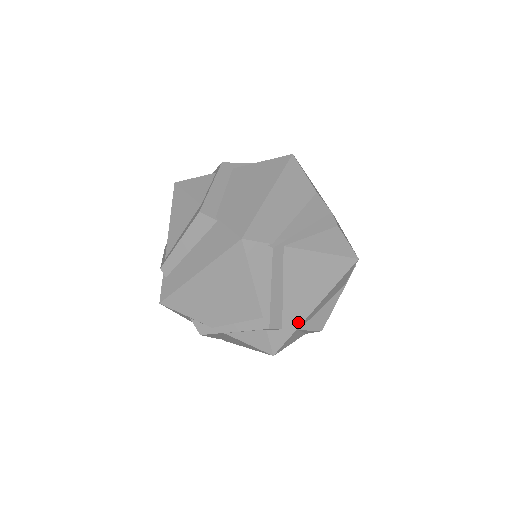
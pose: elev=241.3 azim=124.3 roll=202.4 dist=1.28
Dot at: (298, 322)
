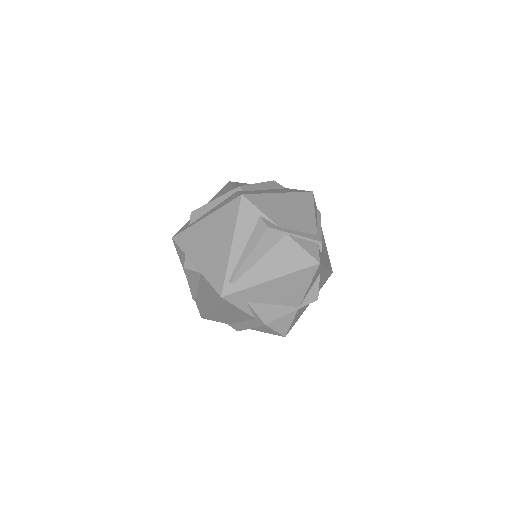
Dot at: (324, 263)
